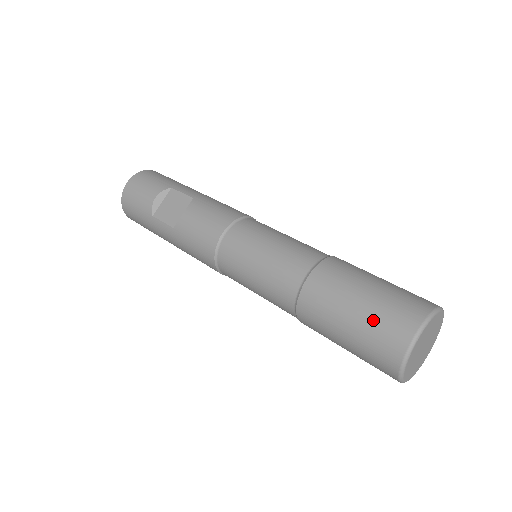
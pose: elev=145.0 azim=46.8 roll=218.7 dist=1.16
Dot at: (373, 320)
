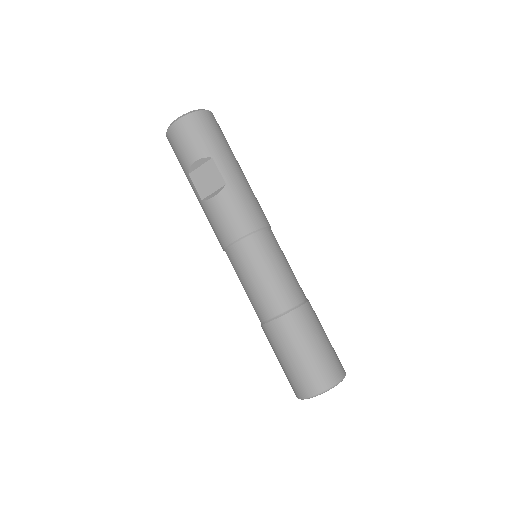
Dot at: (298, 372)
